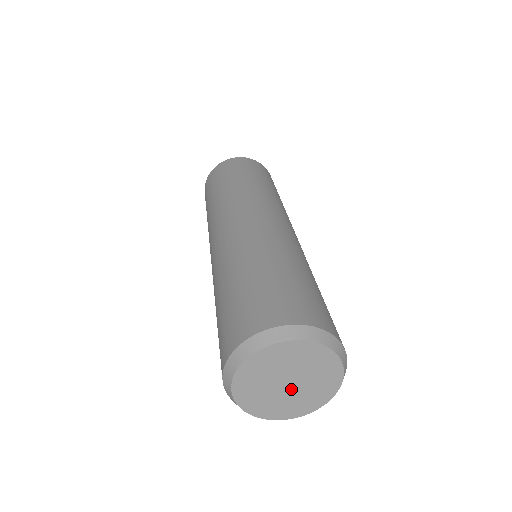
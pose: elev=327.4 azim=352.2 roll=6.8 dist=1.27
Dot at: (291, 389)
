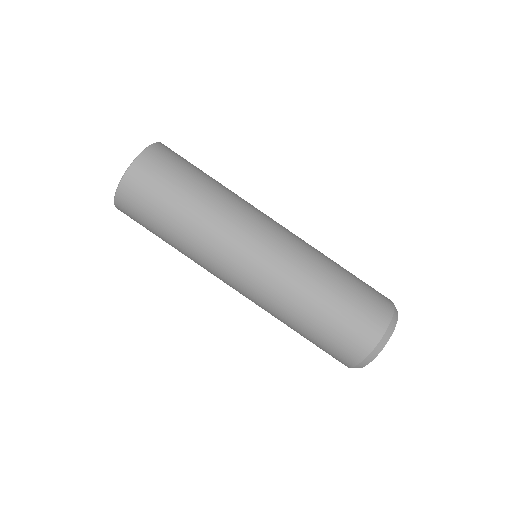
Dot at: occluded
